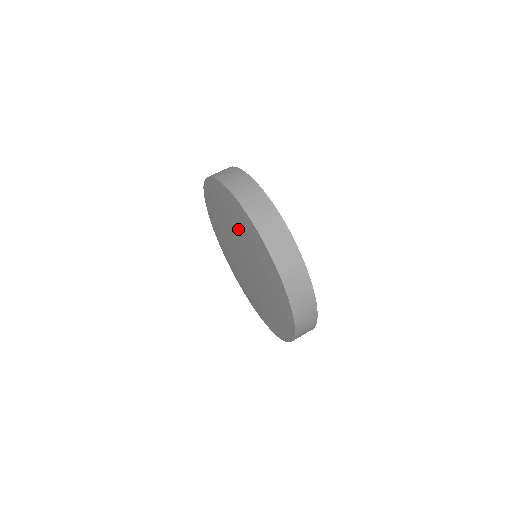
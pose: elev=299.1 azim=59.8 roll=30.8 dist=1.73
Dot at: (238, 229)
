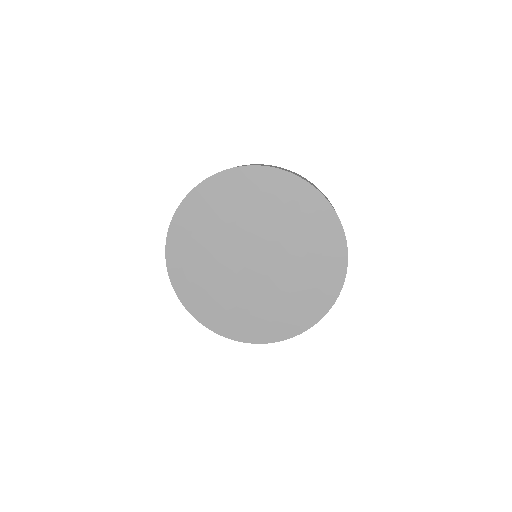
Dot at: (263, 209)
